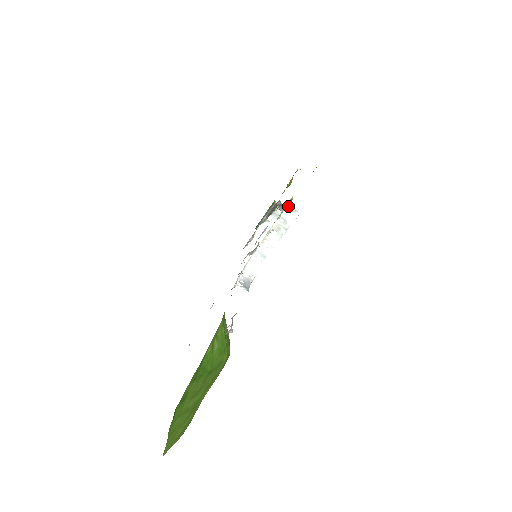
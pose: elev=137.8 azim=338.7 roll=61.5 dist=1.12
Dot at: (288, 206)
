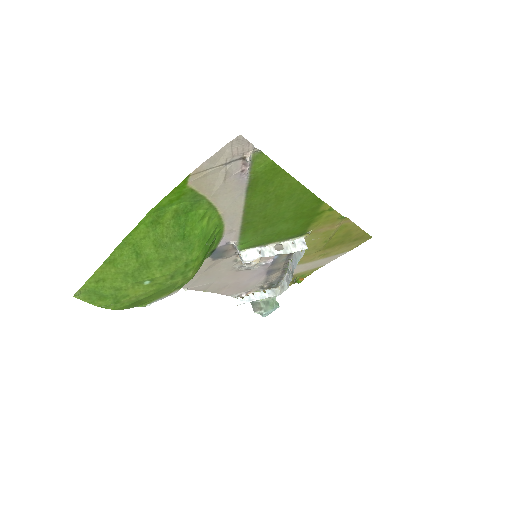
Dot at: (303, 238)
